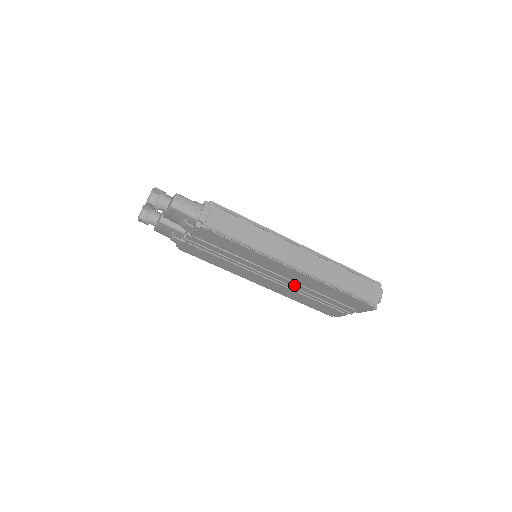
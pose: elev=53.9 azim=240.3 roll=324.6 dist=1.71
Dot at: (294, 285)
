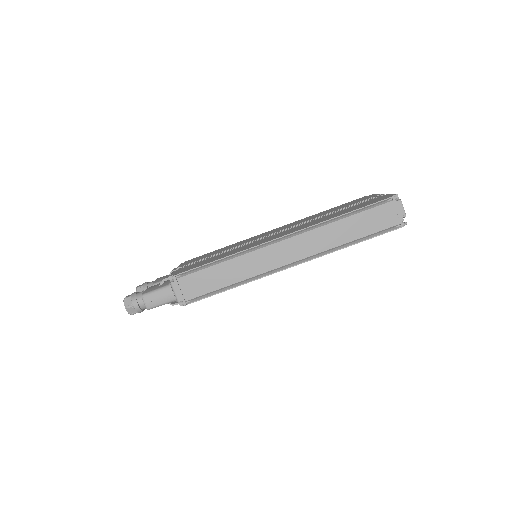
Dot at: occluded
